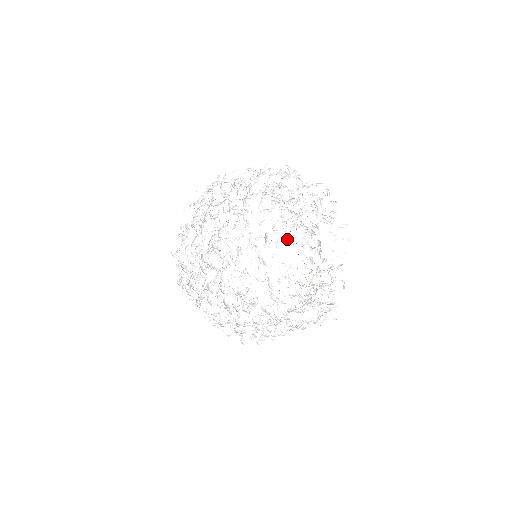
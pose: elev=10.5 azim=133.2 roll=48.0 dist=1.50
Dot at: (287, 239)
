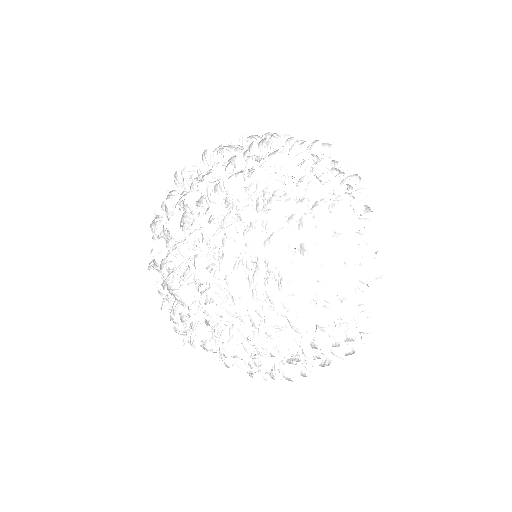
Dot at: occluded
